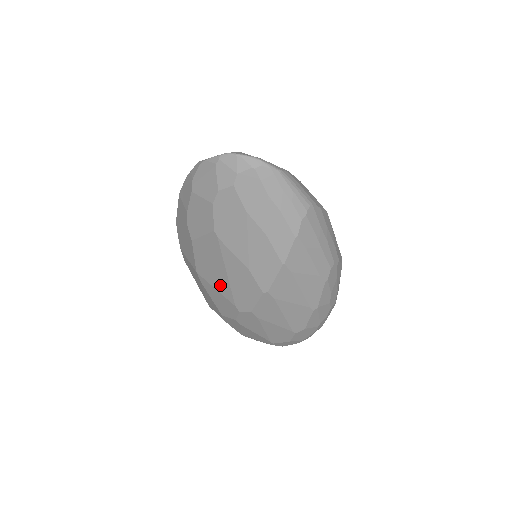
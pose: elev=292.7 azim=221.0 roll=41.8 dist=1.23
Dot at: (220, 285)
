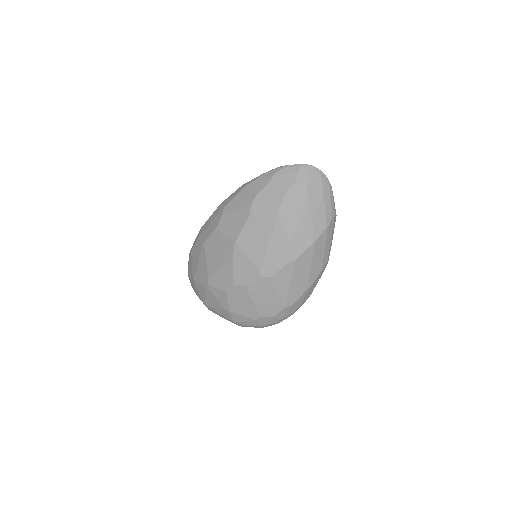
Dot at: (255, 253)
